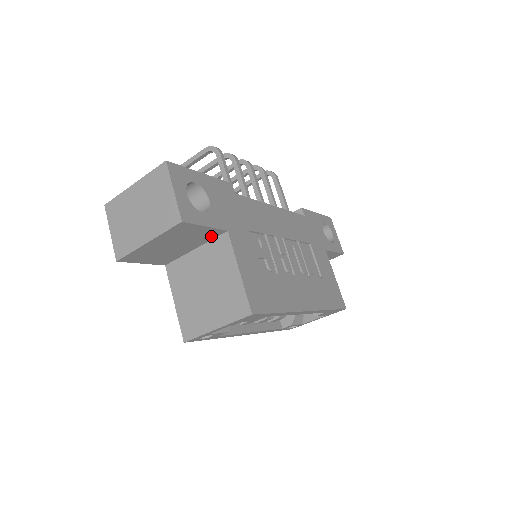
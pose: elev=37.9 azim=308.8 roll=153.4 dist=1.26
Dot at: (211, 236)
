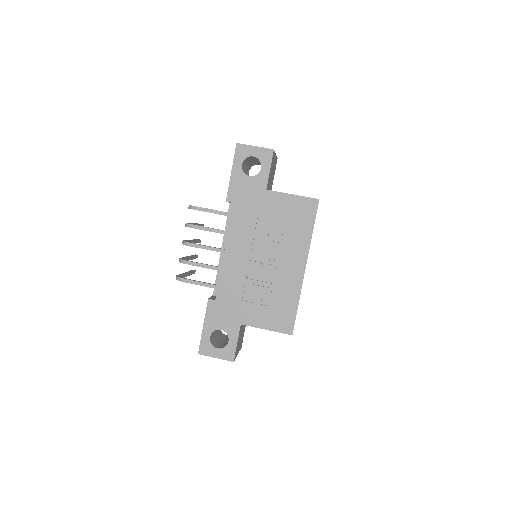
Dot at: (241, 327)
